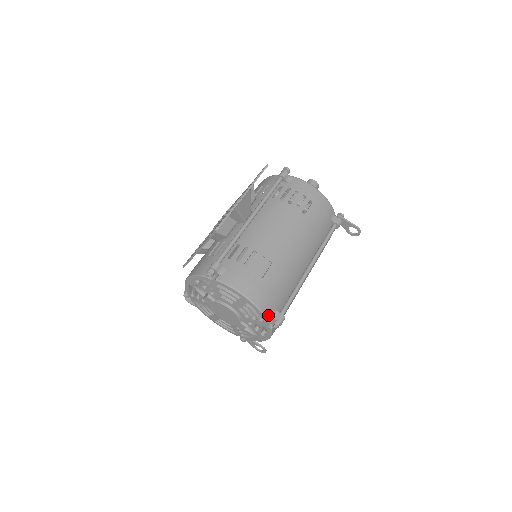
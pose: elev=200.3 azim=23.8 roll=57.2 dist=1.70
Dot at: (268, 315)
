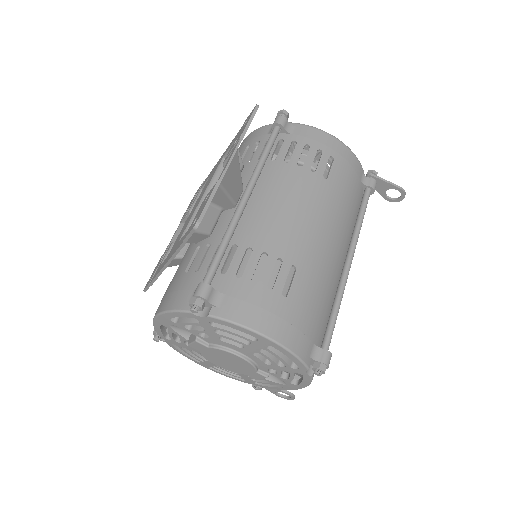
Dot at: (306, 357)
